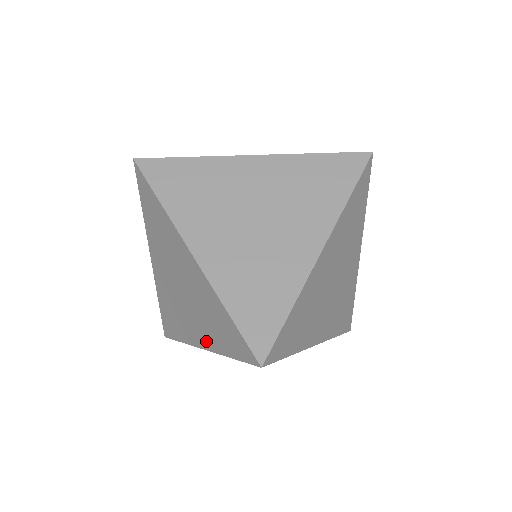
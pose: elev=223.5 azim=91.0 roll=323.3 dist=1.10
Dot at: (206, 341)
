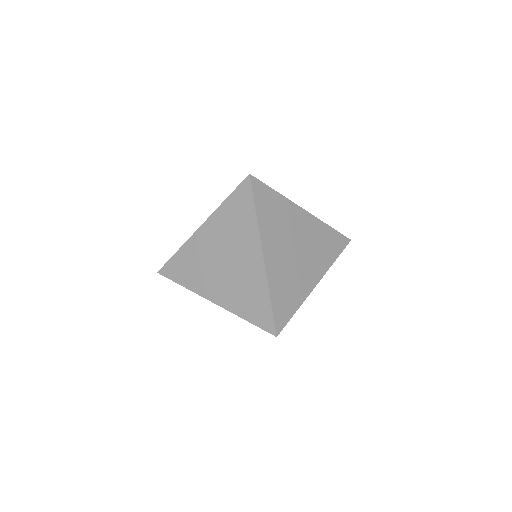
Dot at: (224, 301)
